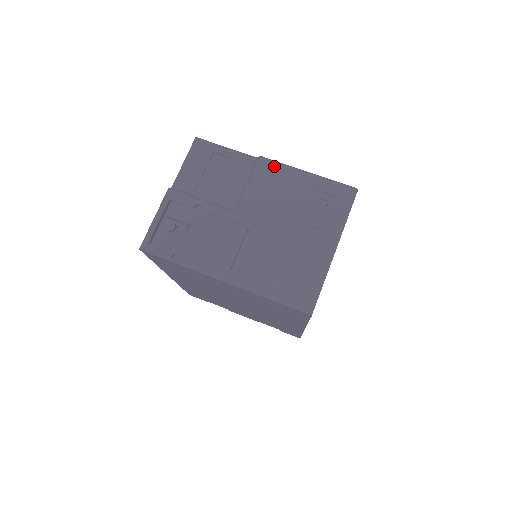
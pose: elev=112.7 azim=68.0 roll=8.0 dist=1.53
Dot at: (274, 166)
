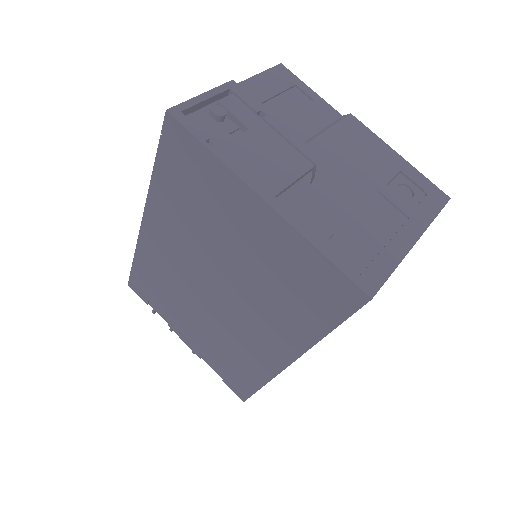
Dot at: (363, 129)
